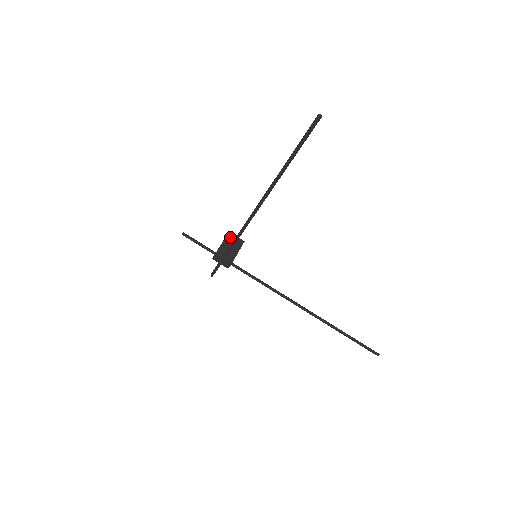
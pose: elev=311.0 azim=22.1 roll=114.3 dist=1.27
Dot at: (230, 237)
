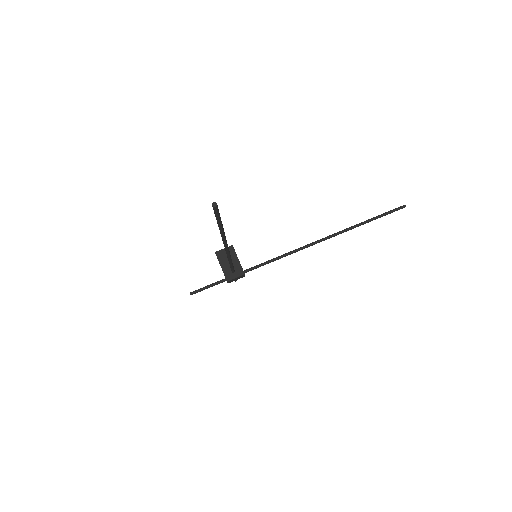
Dot at: (220, 256)
